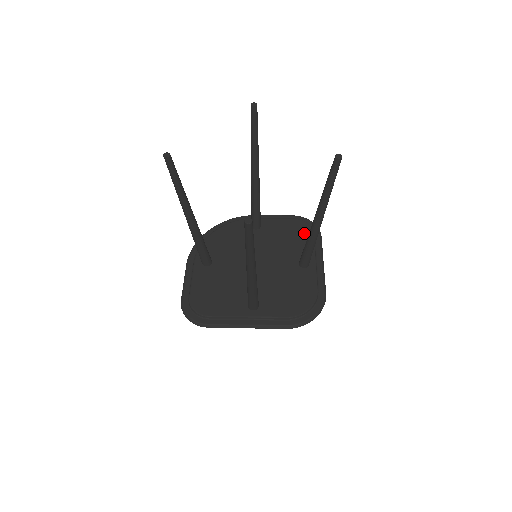
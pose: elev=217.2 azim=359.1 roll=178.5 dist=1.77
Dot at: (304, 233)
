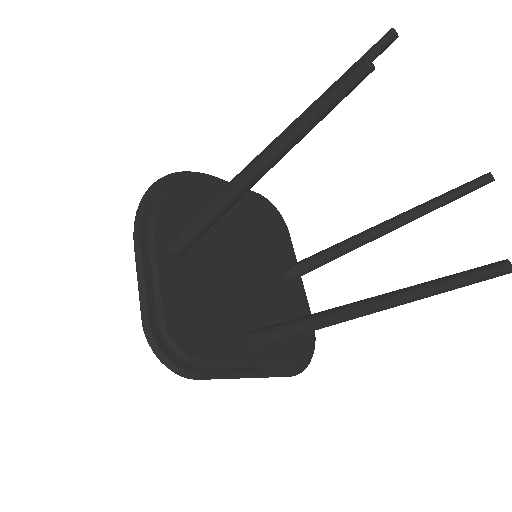
Dot at: (278, 225)
